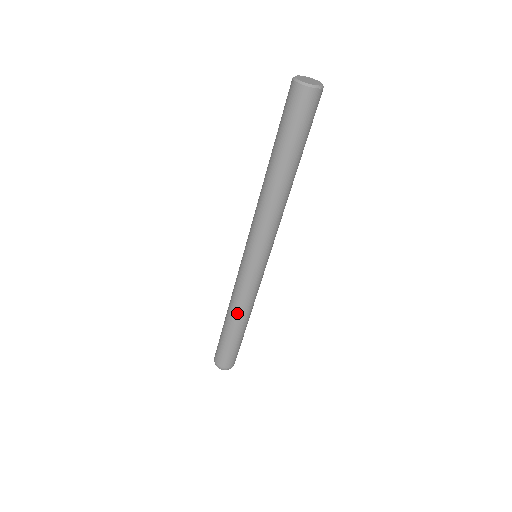
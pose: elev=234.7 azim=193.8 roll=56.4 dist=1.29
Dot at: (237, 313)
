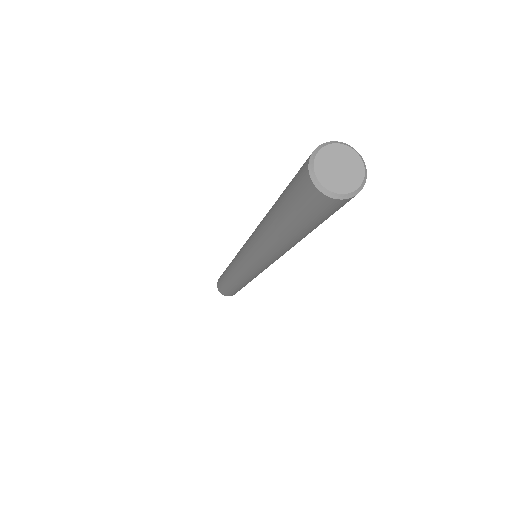
Dot at: (229, 277)
